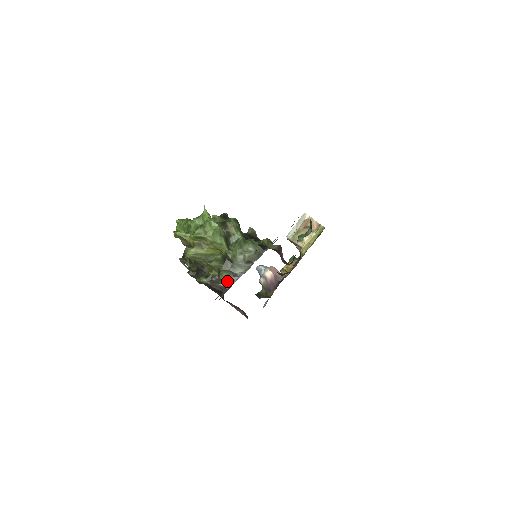
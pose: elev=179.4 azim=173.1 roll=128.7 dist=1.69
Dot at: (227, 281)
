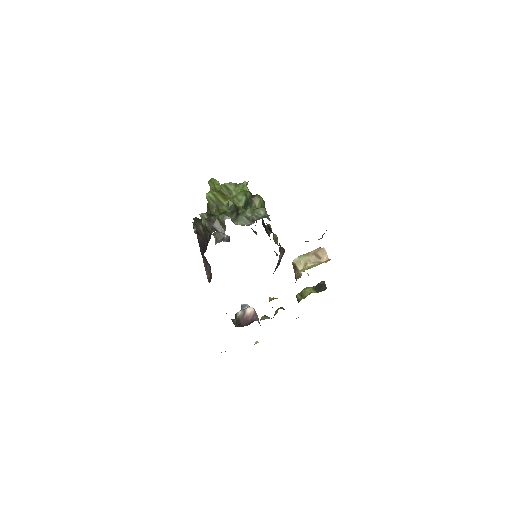
Dot at: (222, 228)
